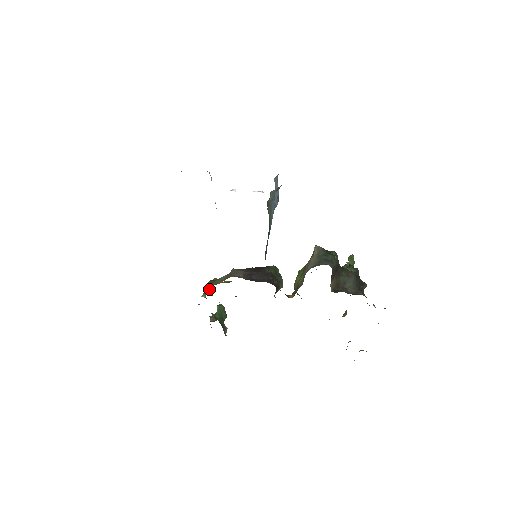
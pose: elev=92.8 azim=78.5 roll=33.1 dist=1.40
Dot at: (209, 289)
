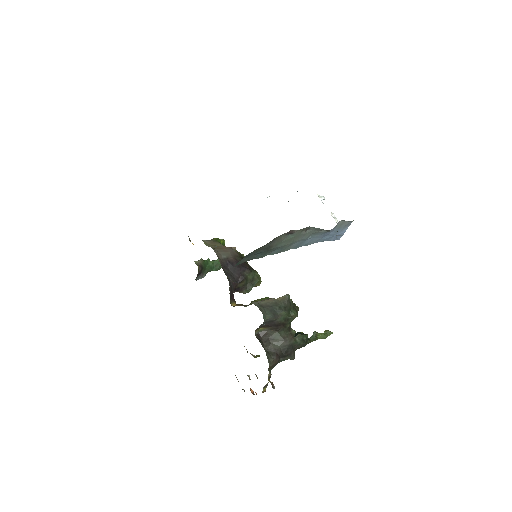
Dot at: occluded
